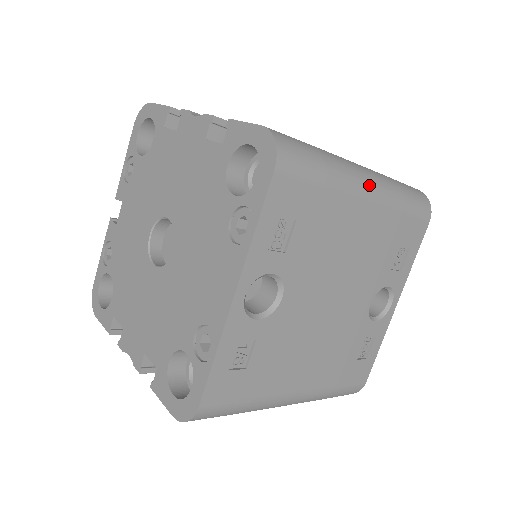
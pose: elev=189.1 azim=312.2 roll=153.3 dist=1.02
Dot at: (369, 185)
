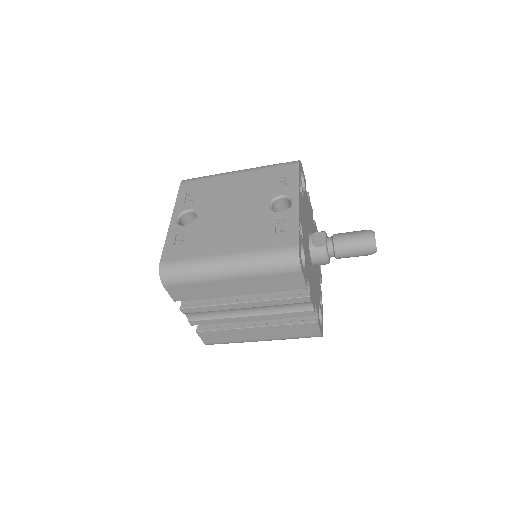
Dot at: (239, 171)
